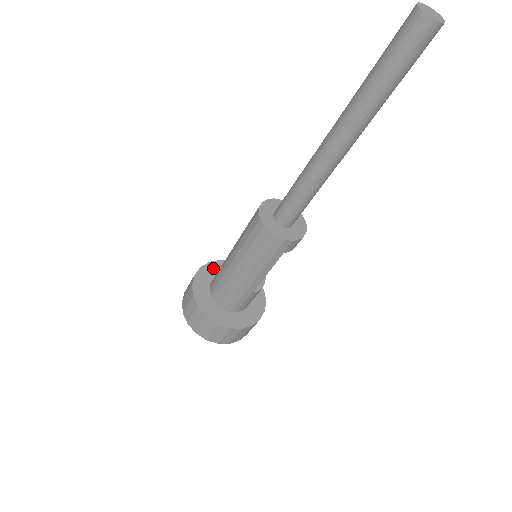
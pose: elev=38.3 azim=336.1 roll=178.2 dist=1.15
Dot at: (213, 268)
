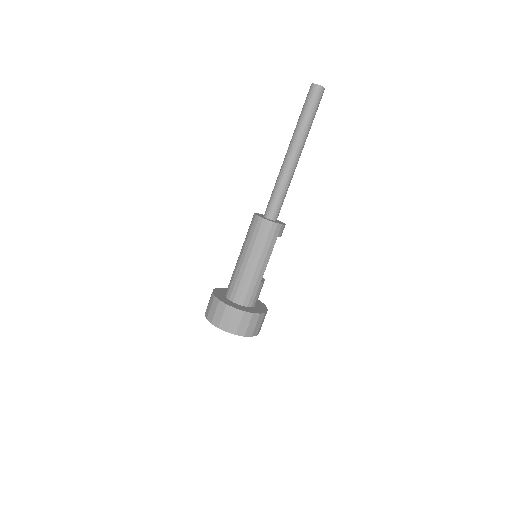
Dot at: (221, 290)
